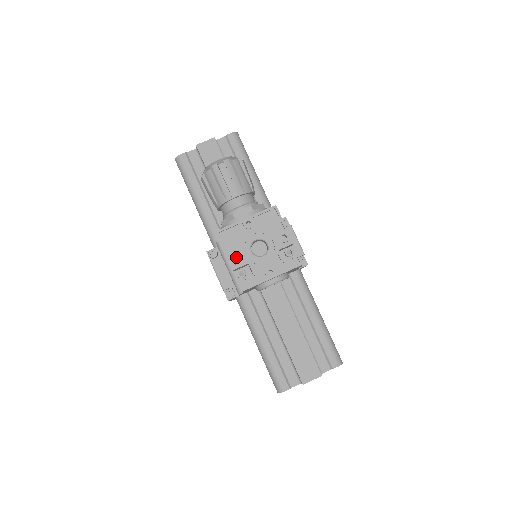
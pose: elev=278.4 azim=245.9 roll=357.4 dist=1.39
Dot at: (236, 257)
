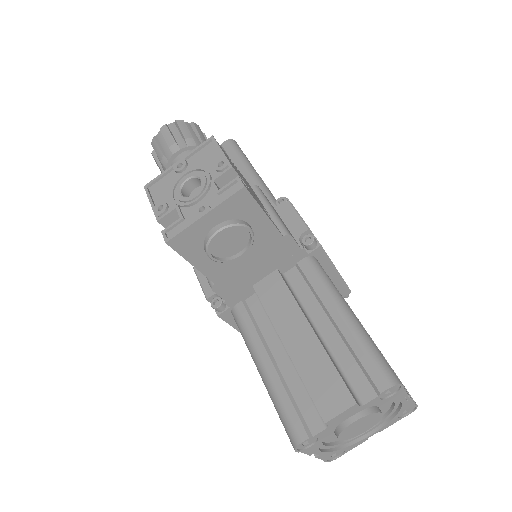
Dot at: occluded
